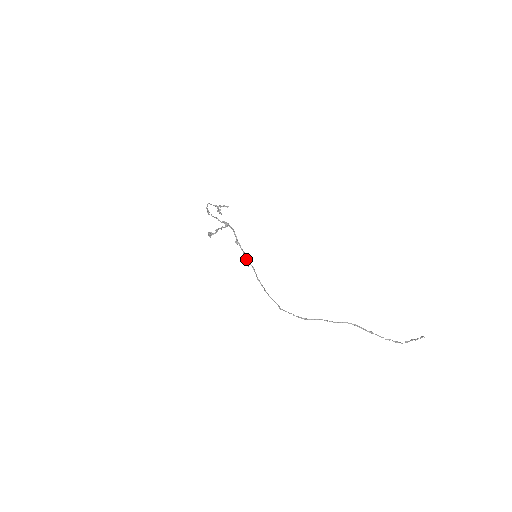
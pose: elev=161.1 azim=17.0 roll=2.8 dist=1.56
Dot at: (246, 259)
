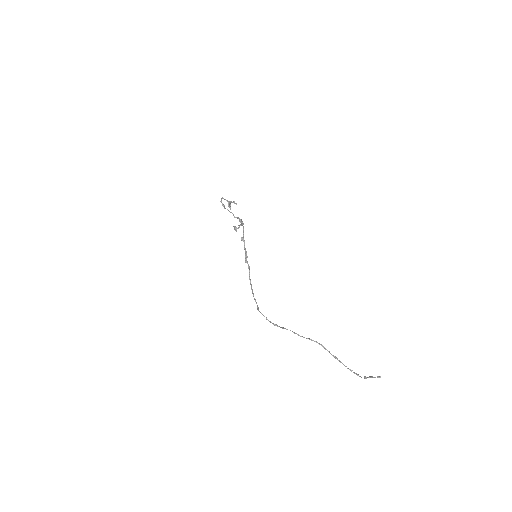
Dot at: (245, 256)
